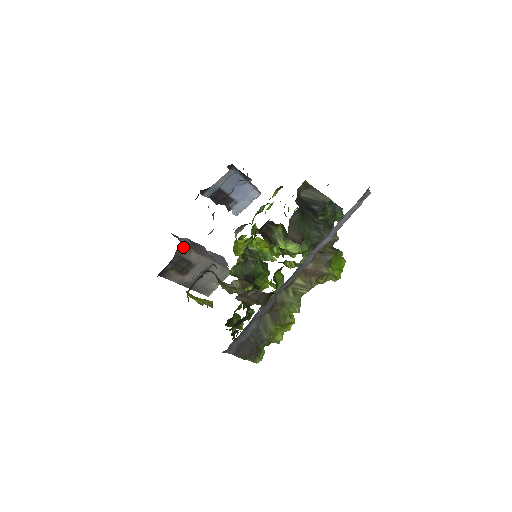
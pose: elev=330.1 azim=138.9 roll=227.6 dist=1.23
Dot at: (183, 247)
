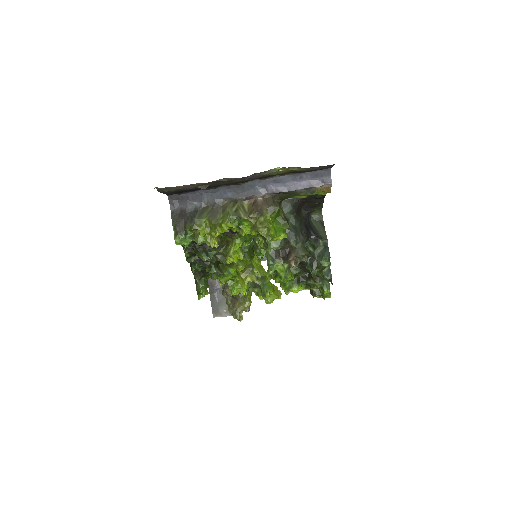
Dot at: occluded
